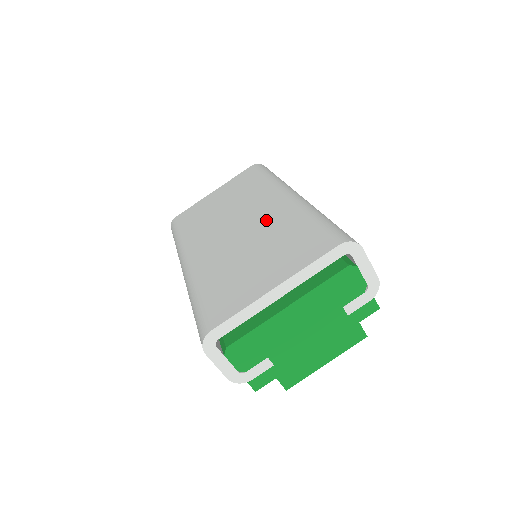
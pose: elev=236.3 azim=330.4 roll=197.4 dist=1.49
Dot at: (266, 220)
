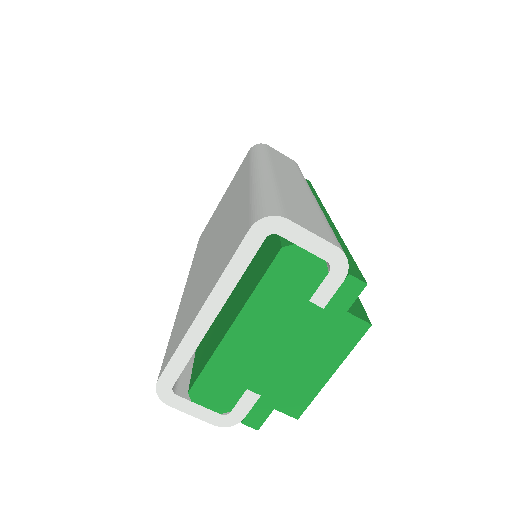
Dot at: (229, 216)
